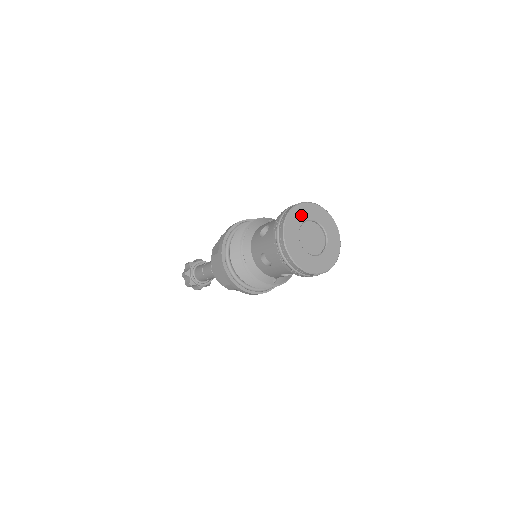
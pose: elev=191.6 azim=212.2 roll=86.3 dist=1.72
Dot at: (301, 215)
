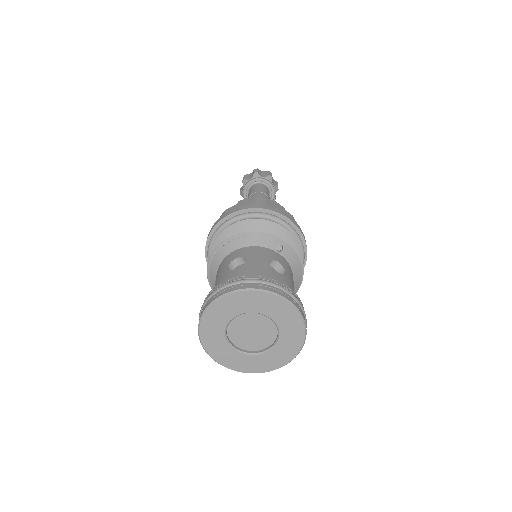
Dot at: (254, 303)
